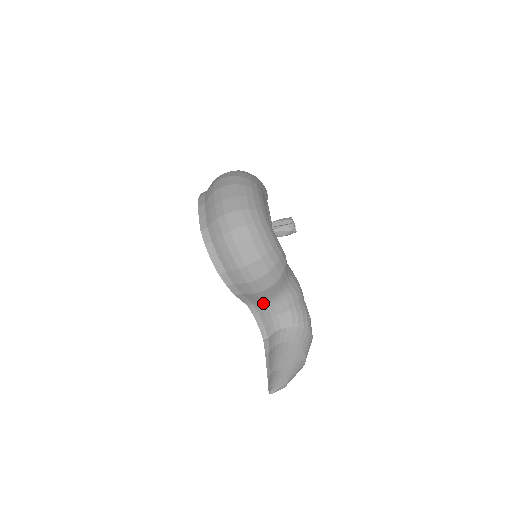
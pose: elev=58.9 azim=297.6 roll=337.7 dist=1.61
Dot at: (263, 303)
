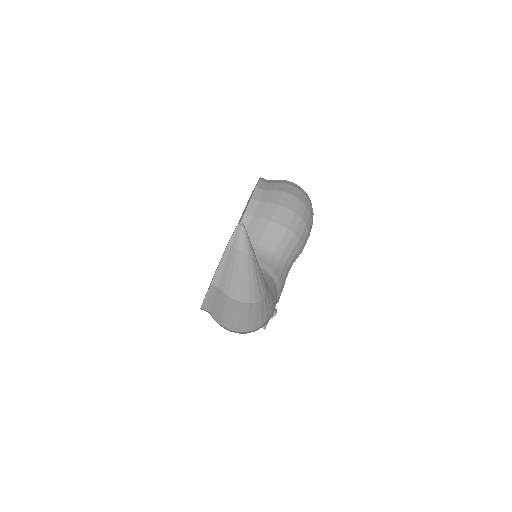
Dot at: (256, 246)
